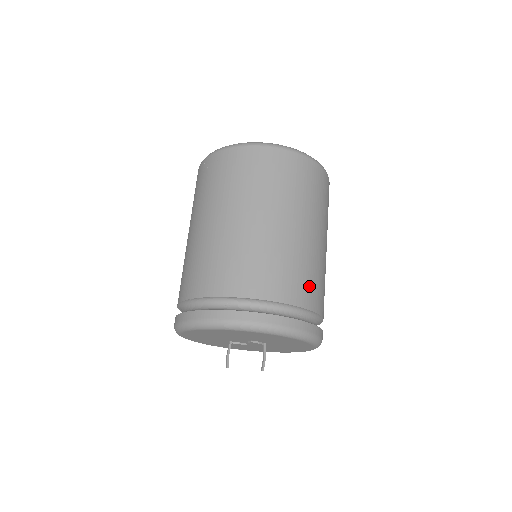
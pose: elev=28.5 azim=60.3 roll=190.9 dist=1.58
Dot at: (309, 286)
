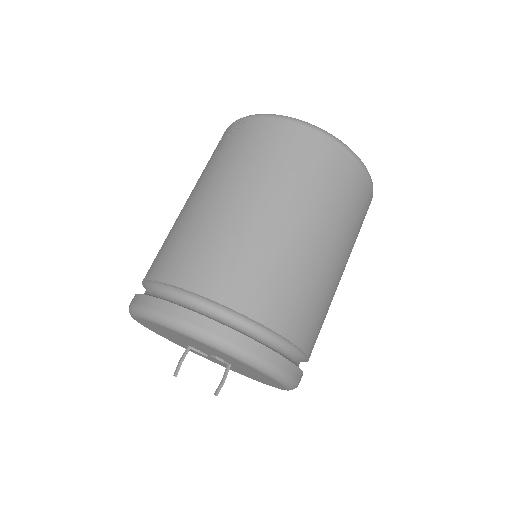
Dot at: (310, 319)
